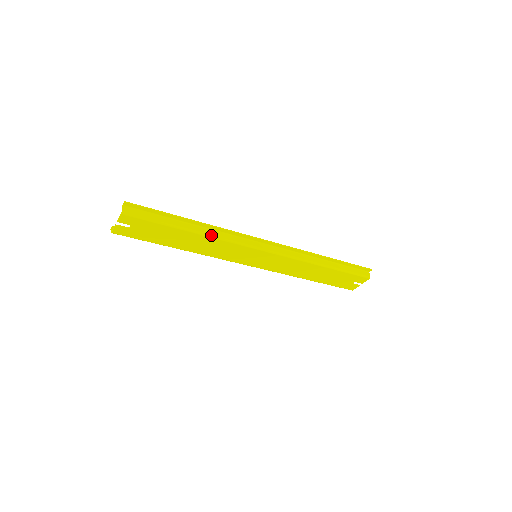
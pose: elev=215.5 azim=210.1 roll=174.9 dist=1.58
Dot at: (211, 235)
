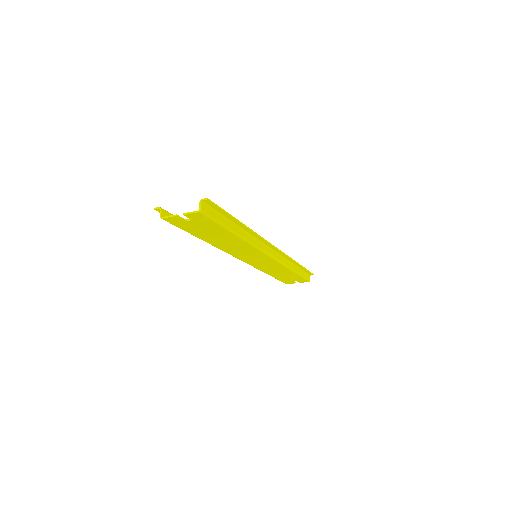
Dot at: (248, 240)
